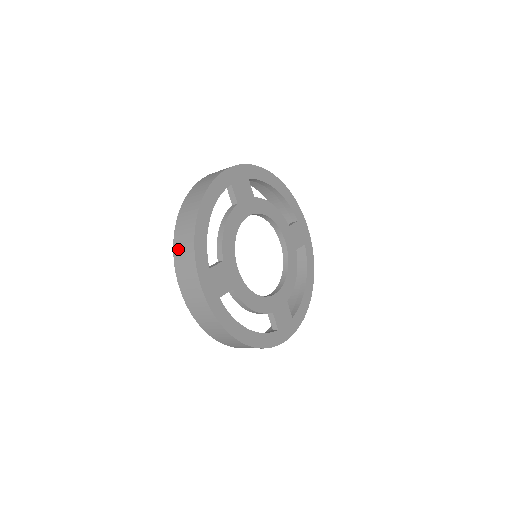
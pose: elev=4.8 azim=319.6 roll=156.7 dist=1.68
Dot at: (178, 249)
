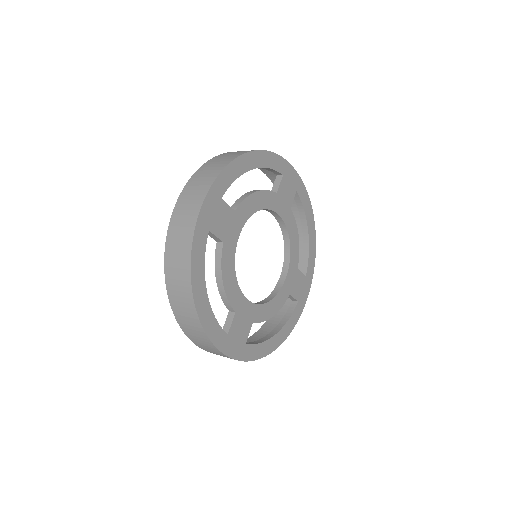
Dot at: (187, 331)
